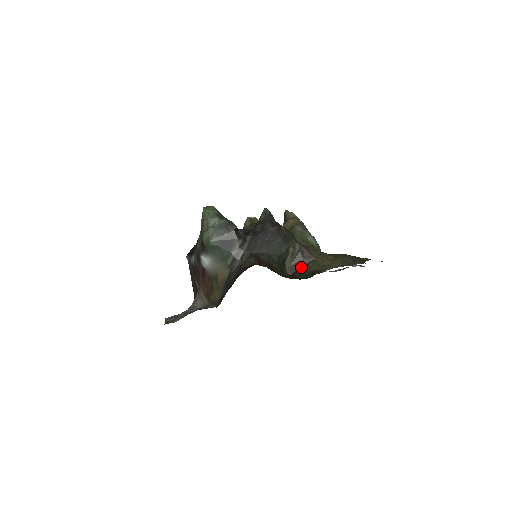
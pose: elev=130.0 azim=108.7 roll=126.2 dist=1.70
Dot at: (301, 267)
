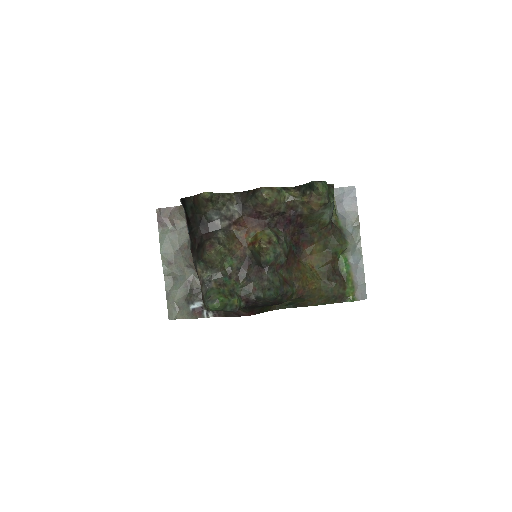
Dot at: occluded
